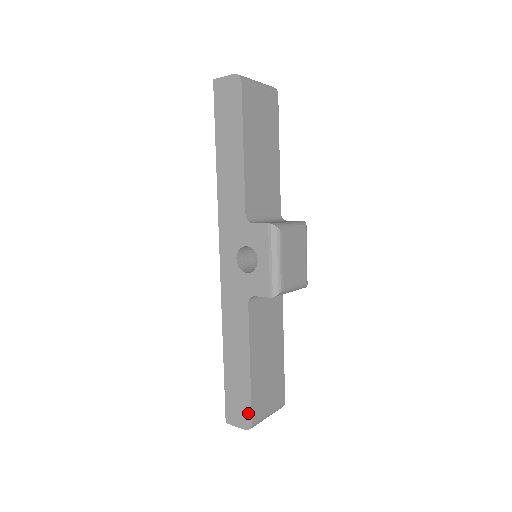
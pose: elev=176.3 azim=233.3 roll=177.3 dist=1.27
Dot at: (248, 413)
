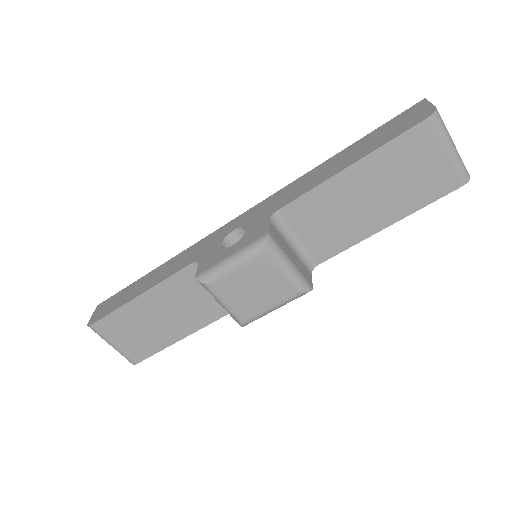
Dot at: (100, 317)
